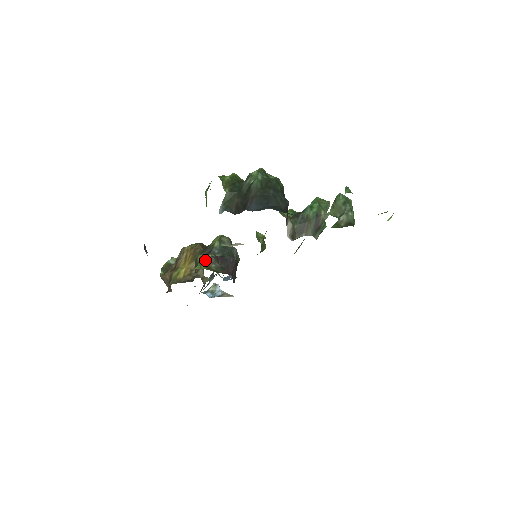
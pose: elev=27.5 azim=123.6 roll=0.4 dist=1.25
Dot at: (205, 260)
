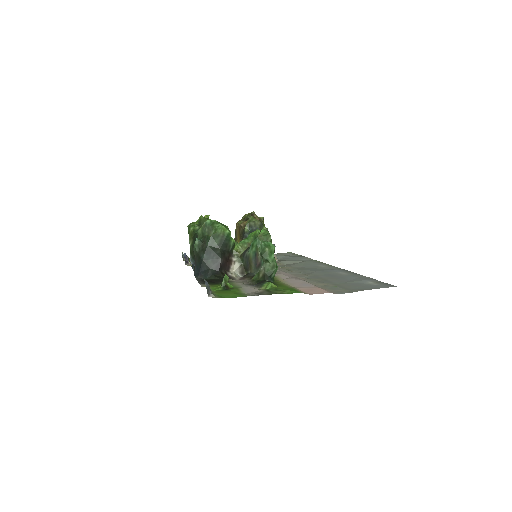
Dot at: occluded
